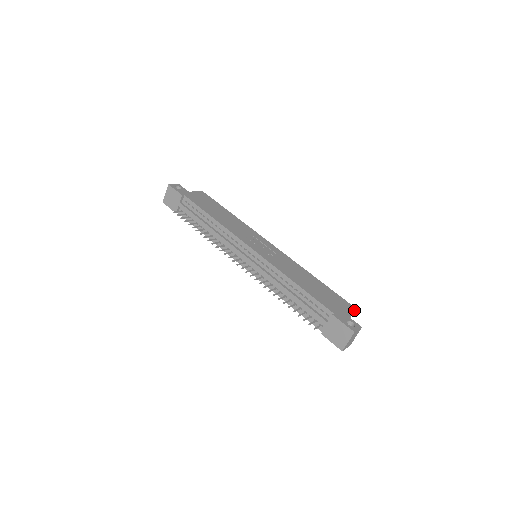
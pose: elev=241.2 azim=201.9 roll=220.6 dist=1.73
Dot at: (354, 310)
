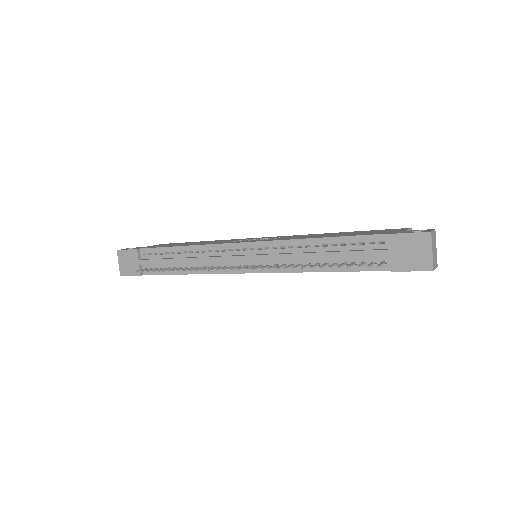
Dot at: (410, 230)
